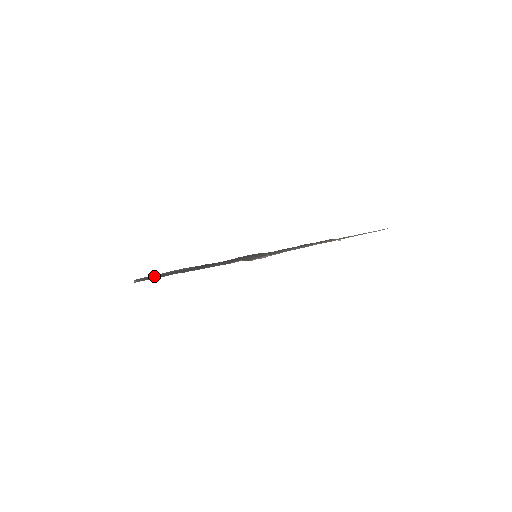
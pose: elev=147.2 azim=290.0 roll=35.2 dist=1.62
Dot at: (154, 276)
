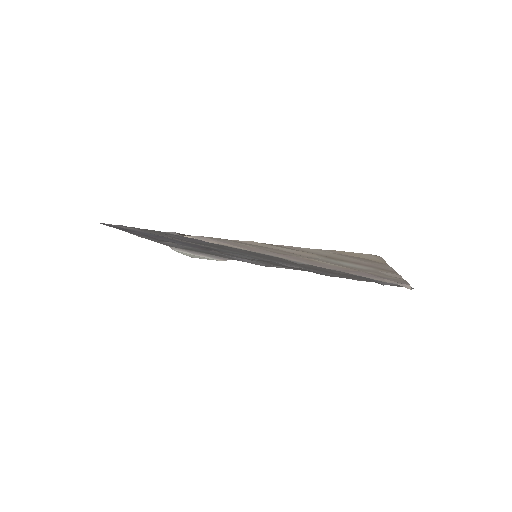
Dot at: occluded
